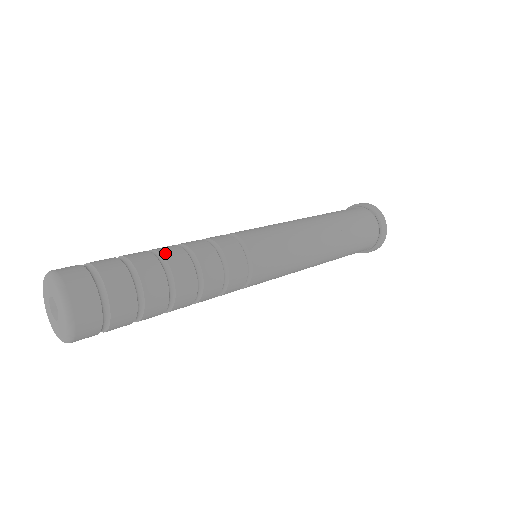
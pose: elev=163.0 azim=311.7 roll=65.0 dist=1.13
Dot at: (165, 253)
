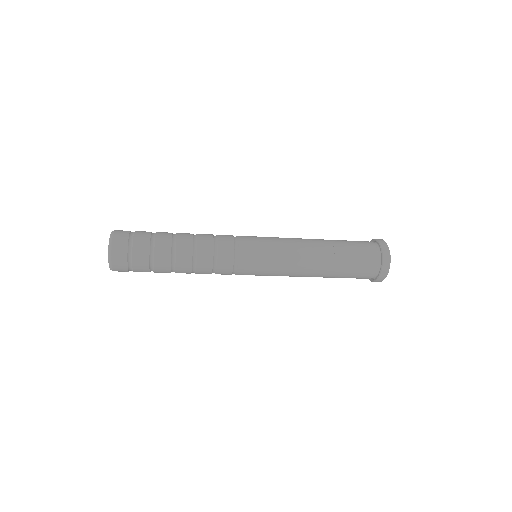
Dot at: occluded
